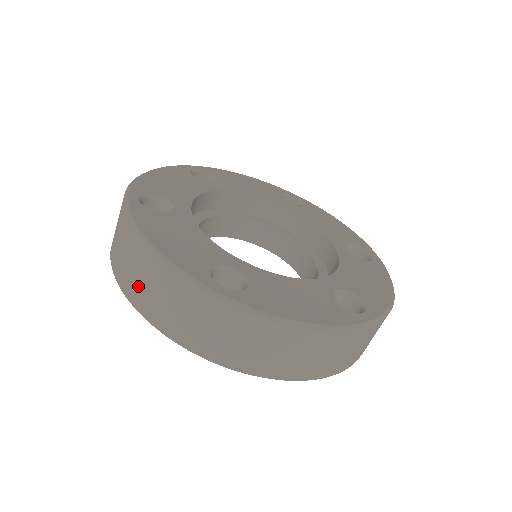
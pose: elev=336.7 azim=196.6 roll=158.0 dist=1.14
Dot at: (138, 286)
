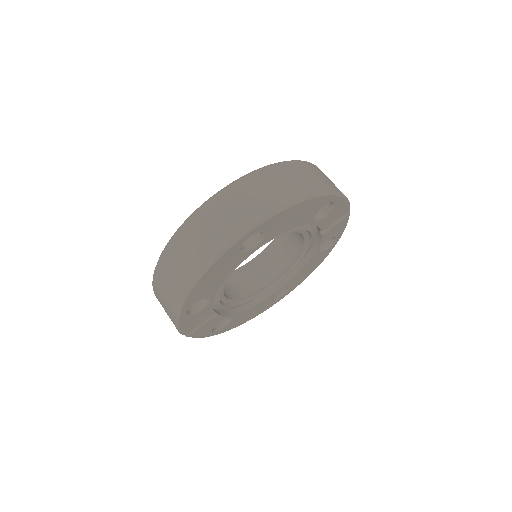
Dot at: (191, 257)
